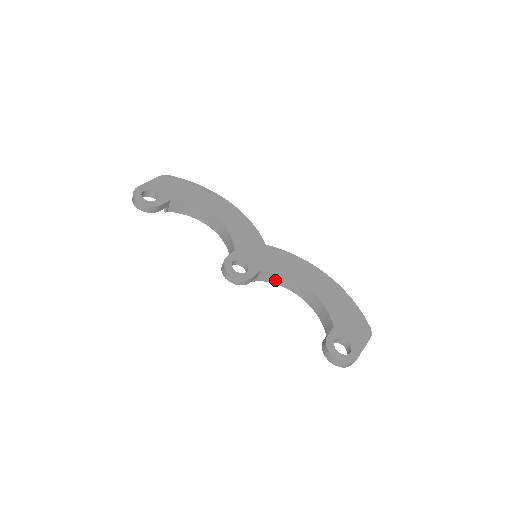
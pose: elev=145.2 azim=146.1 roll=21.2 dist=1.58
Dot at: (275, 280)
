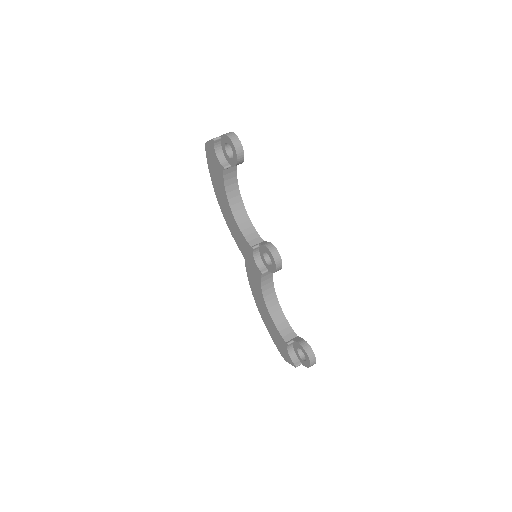
Dot at: (265, 283)
